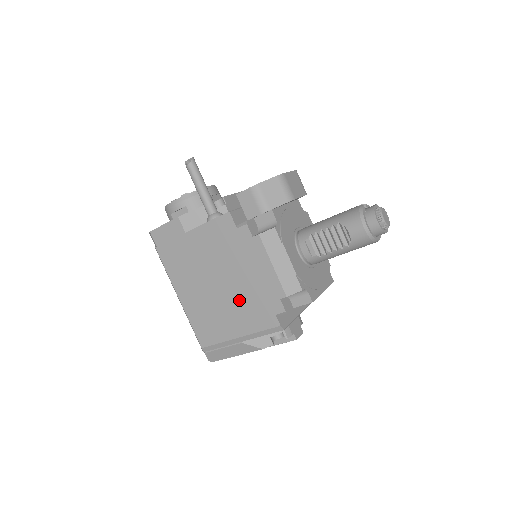
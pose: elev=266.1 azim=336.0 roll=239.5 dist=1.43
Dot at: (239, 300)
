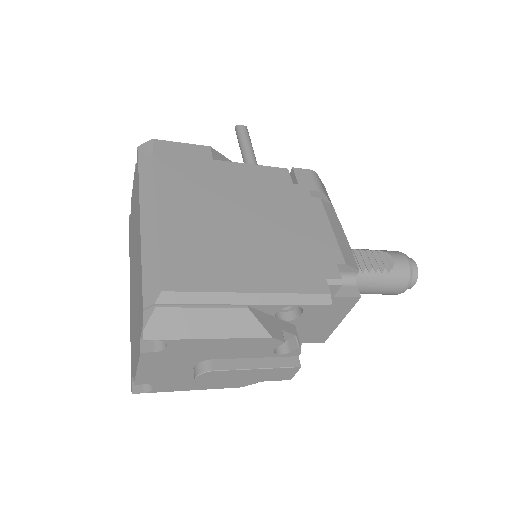
Dot at: (271, 247)
